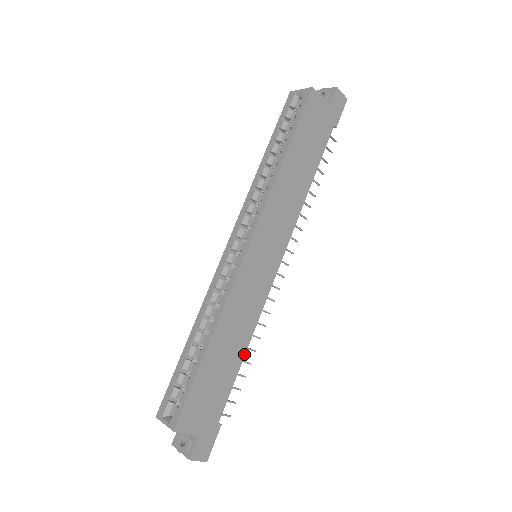
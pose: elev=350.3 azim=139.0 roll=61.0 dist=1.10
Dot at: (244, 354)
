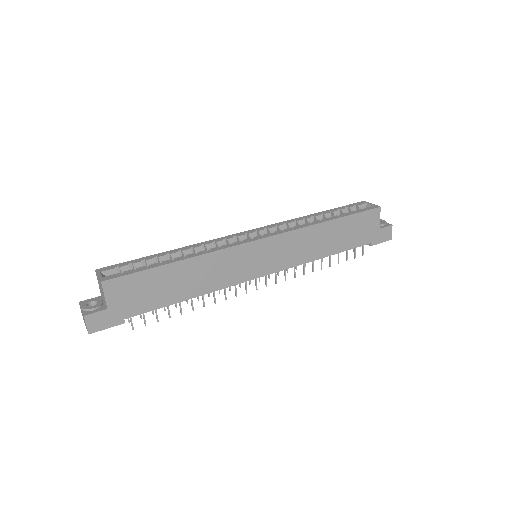
Dot at: (188, 298)
